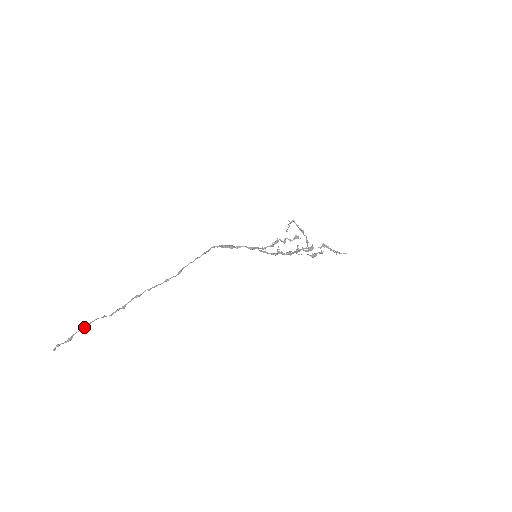
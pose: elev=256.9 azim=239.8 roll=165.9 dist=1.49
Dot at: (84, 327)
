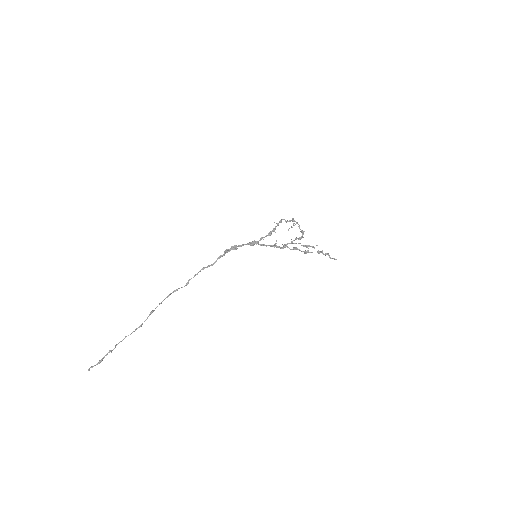
Dot at: (111, 352)
